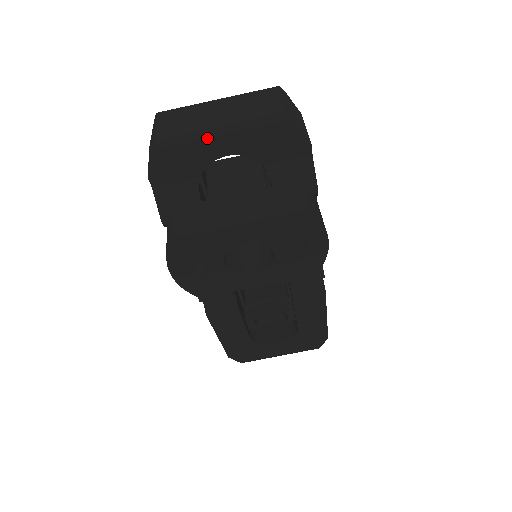
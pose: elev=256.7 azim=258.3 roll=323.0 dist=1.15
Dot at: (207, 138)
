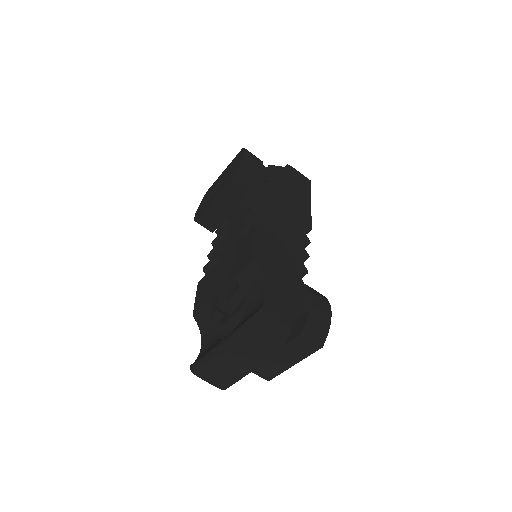
Dot at: occluded
